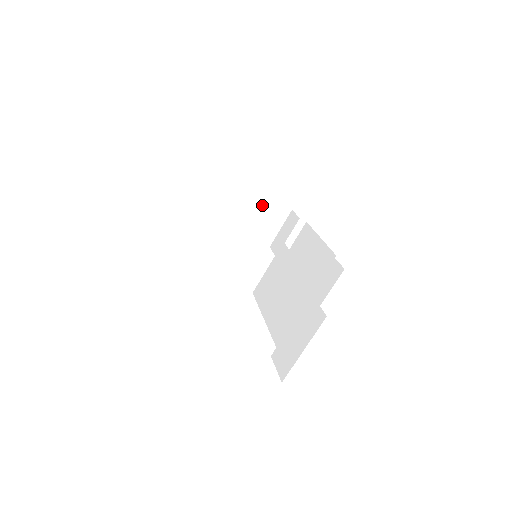
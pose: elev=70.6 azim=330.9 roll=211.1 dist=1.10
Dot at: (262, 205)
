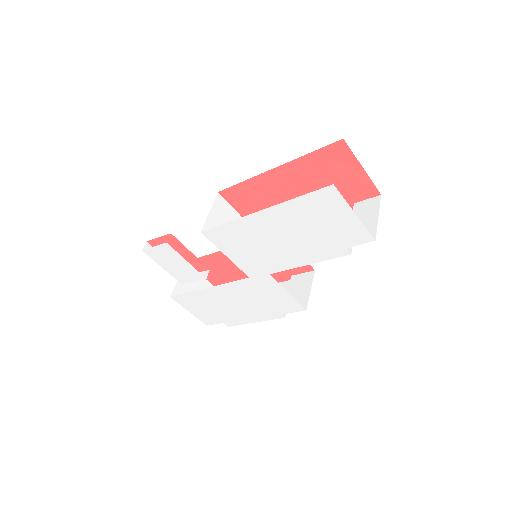
Dot at: (199, 282)
